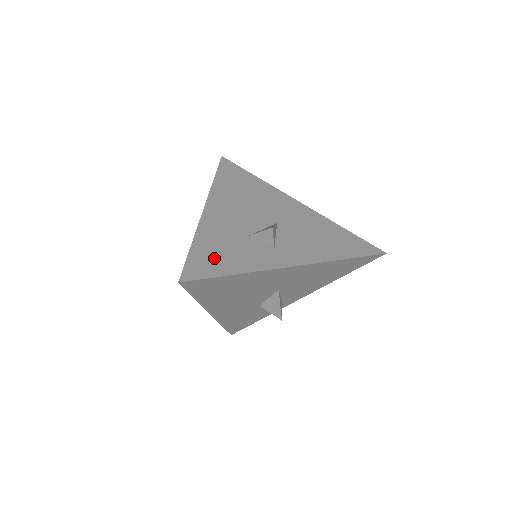
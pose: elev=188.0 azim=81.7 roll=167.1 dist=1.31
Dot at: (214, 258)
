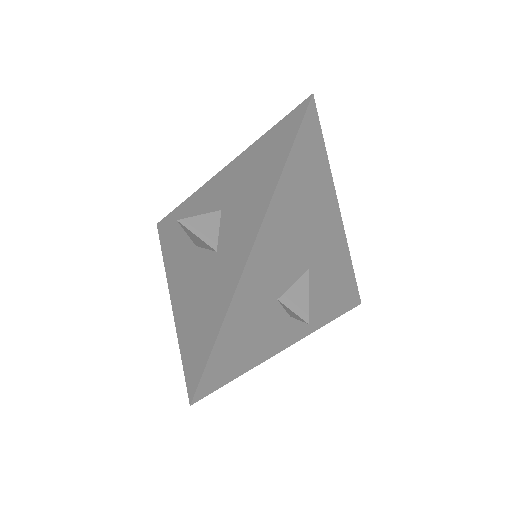
Dot at: occluded
